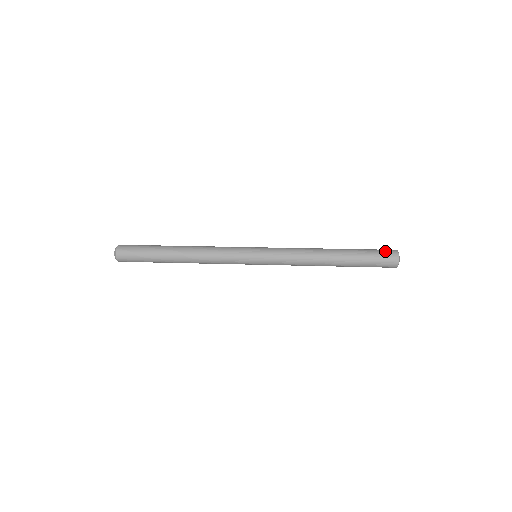
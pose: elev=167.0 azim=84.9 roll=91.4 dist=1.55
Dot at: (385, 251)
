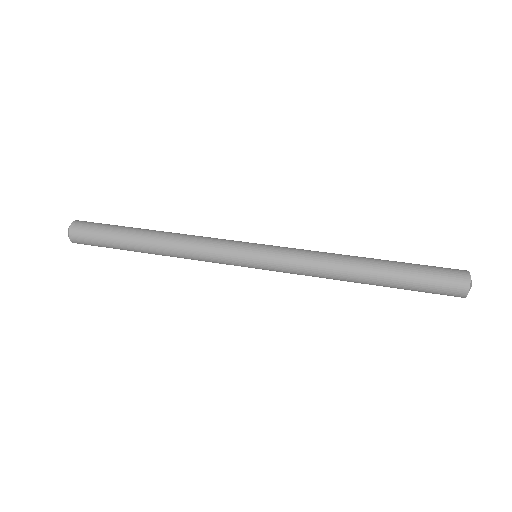
Dot at: (448, 288)
